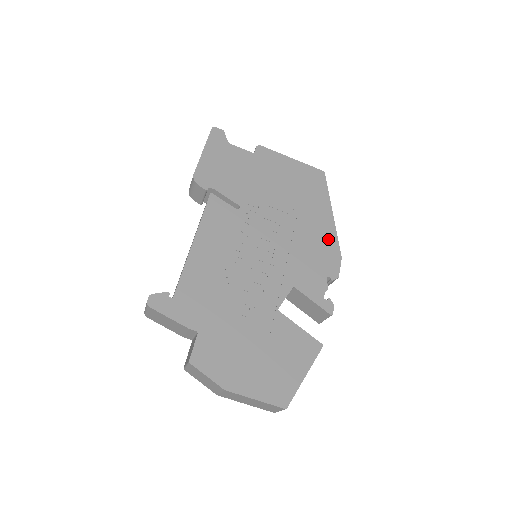
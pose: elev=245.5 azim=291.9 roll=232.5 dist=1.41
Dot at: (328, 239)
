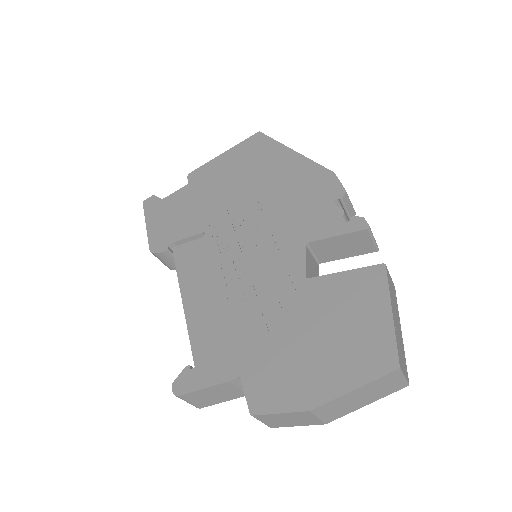
Dot at: (306, 173)
